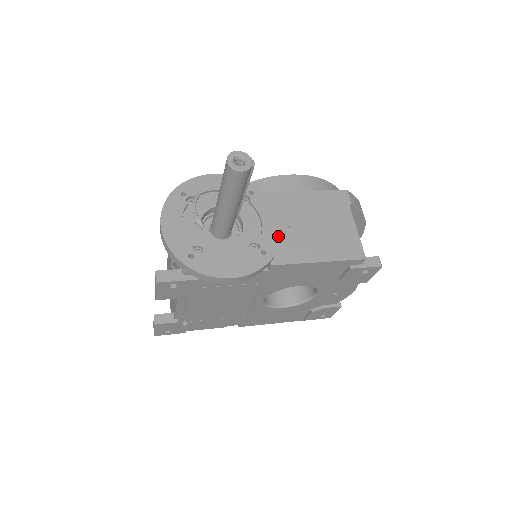
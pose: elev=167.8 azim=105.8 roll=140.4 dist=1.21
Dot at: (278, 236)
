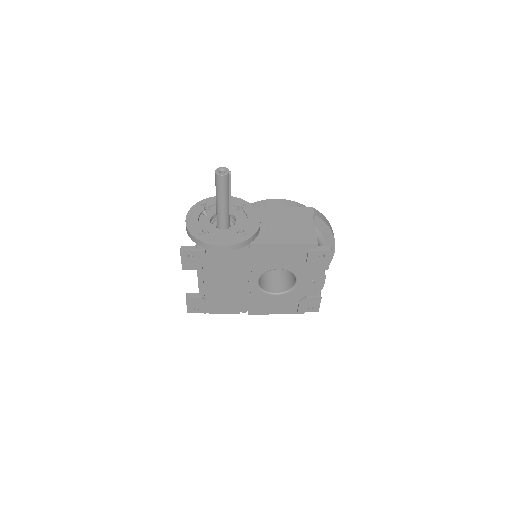
Dot at: (257, 227)
